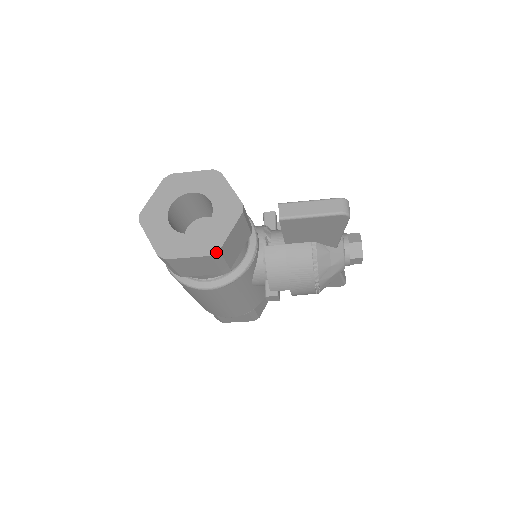
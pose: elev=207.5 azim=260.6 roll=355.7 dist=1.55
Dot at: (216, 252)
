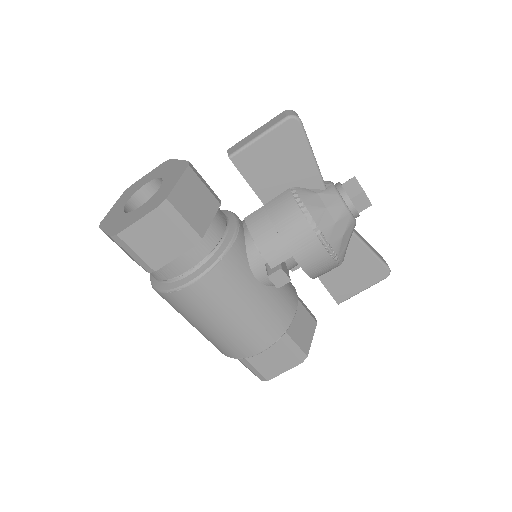
Dot at: (163, 201)
